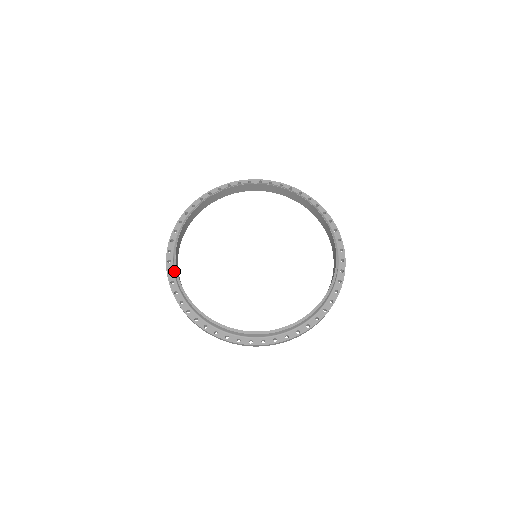
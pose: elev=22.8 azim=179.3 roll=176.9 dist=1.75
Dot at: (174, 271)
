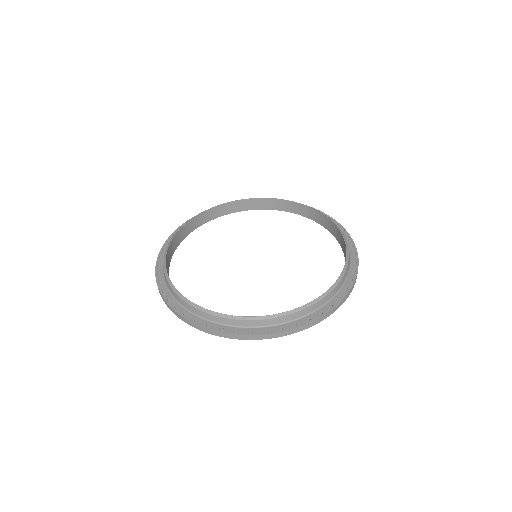
Dot at: occluded
